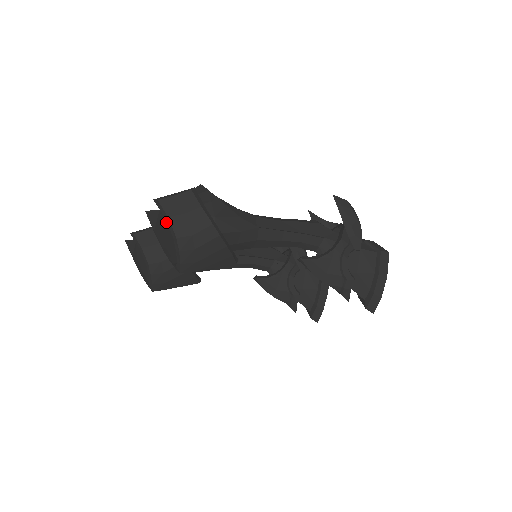
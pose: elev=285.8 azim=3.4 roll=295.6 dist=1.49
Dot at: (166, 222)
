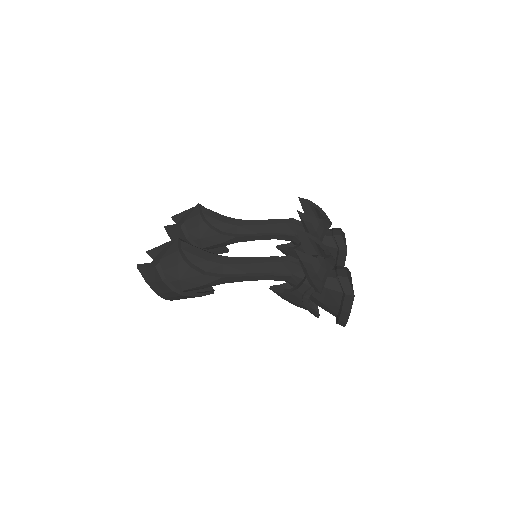
Dot at: occluded
